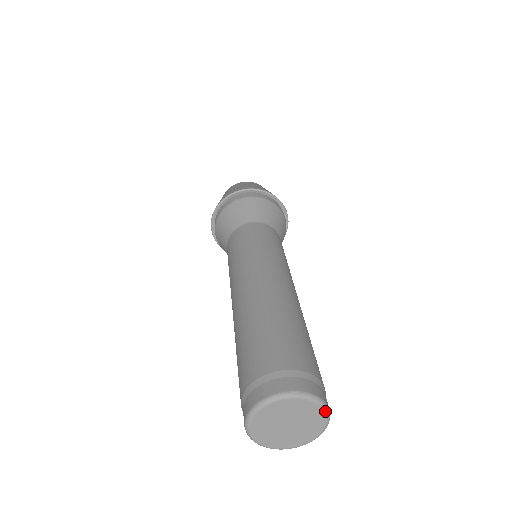
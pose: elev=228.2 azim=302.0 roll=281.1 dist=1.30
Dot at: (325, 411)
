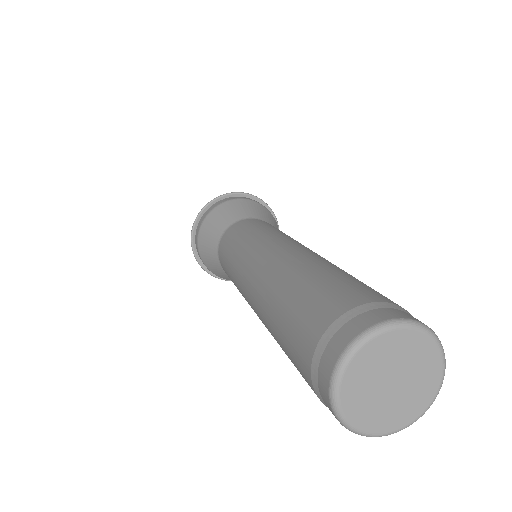
Dot at: (442, 356)
